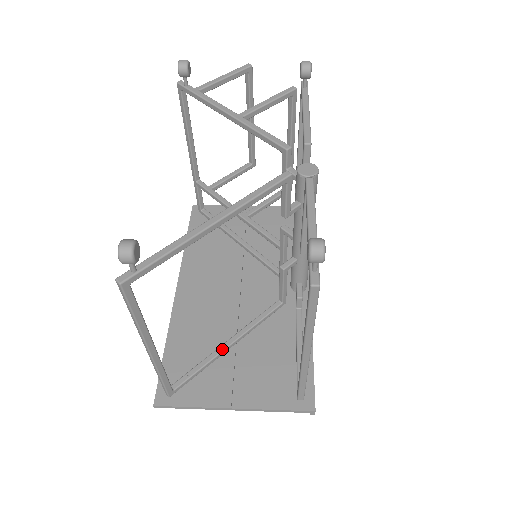
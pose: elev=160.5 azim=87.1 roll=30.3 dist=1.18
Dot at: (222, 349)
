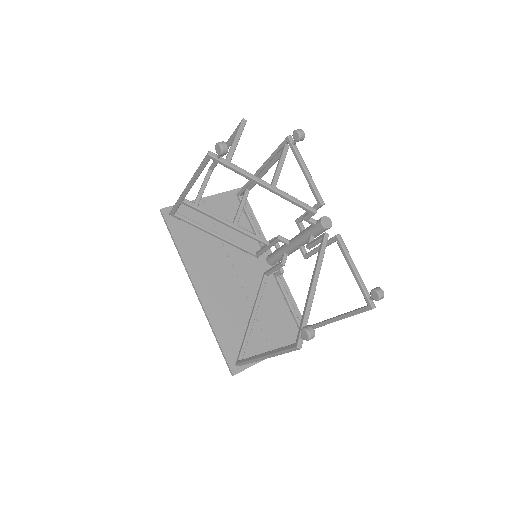
Dot at: (252, 323)
